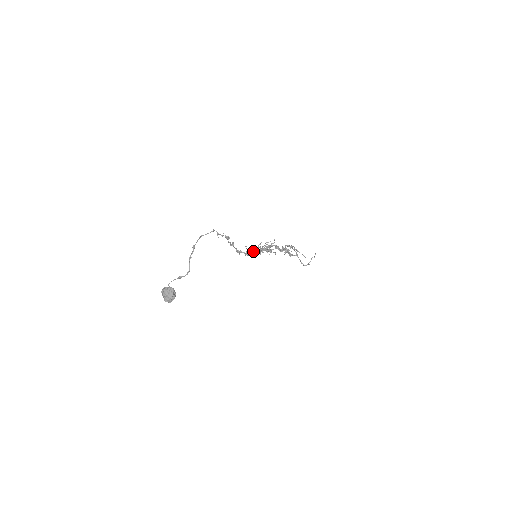
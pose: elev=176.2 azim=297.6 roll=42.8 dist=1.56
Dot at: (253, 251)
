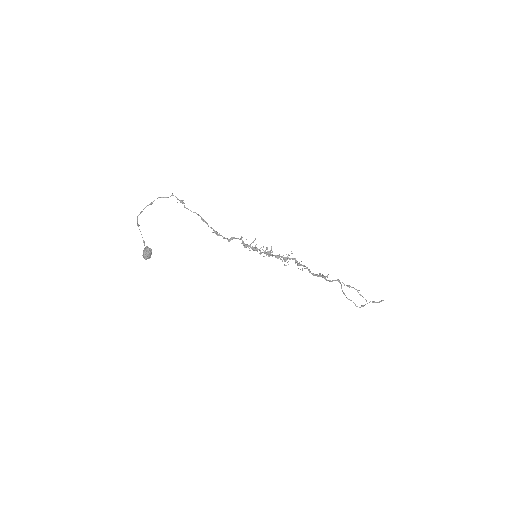
Dot at: occluded
